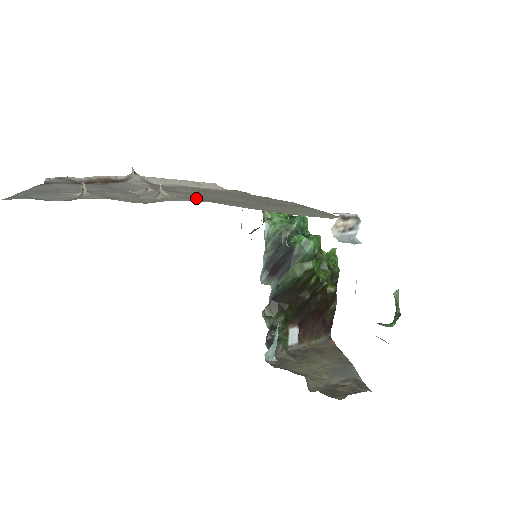
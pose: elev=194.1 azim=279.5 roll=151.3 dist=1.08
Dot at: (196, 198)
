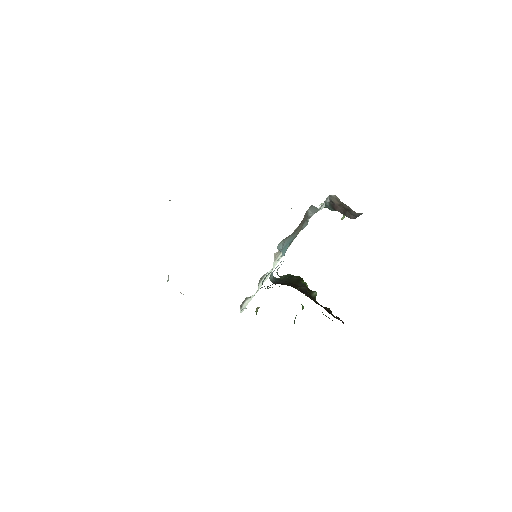
Dot at: occluded
